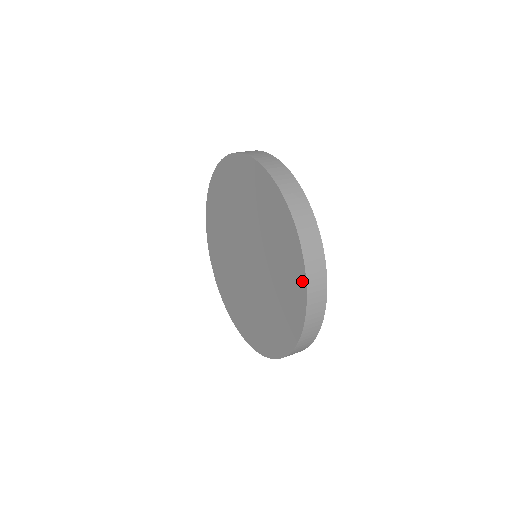
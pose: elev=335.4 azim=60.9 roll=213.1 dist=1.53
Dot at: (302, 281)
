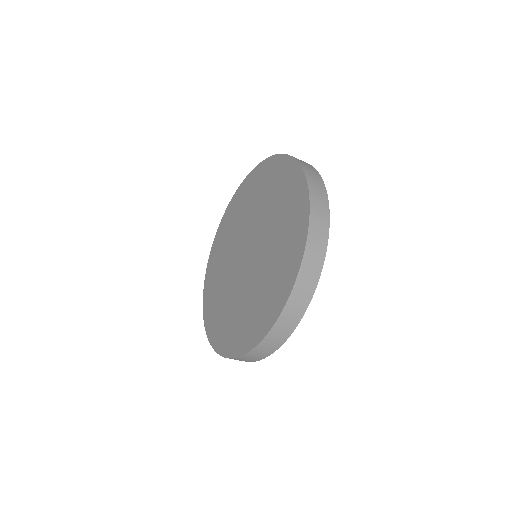
Dot at: (301, 179)
